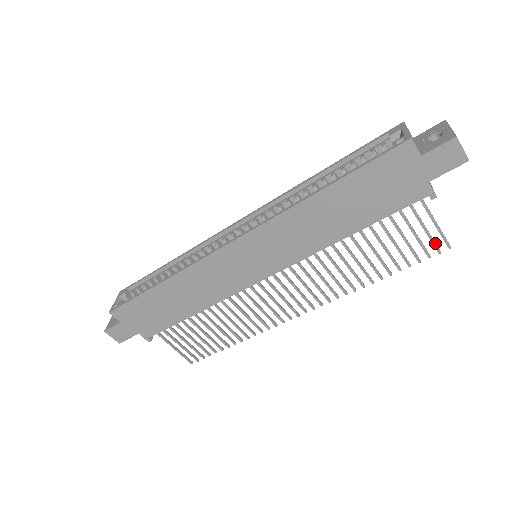
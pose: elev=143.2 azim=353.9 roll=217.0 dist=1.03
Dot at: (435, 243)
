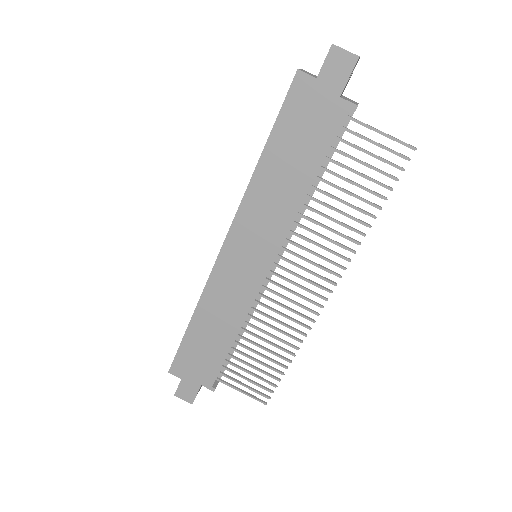
Dot at: (396, 152)
